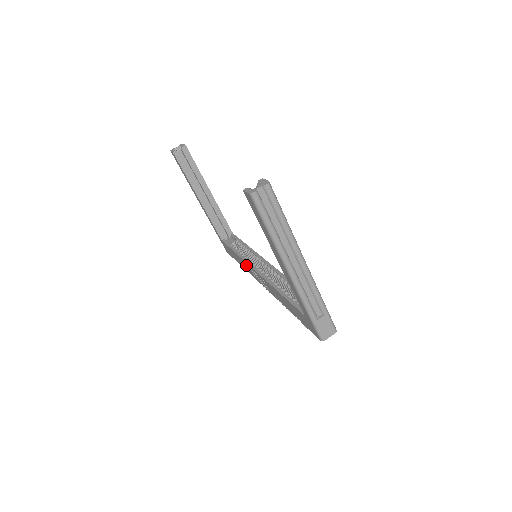
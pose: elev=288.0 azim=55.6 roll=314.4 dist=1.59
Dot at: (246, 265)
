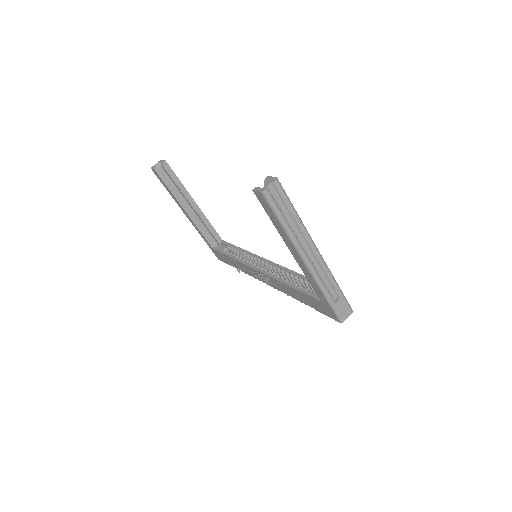
Dot at: (245, 267)
